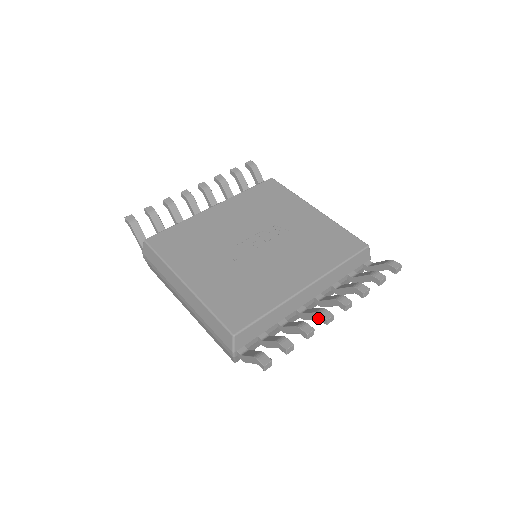
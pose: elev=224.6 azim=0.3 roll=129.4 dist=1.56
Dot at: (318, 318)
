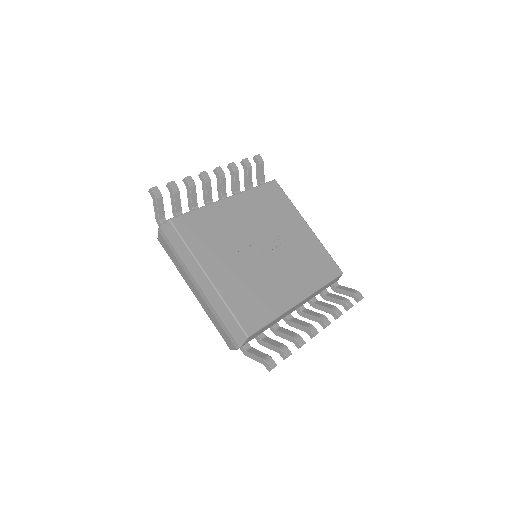
Dot at: (306, 331)
